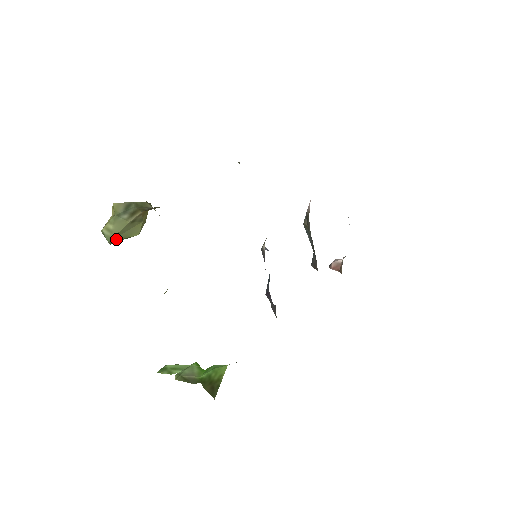
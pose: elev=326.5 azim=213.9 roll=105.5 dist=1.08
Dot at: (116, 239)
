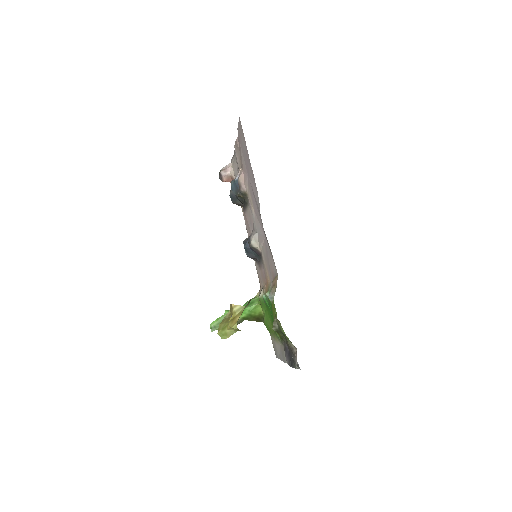
Dot at: occluded
